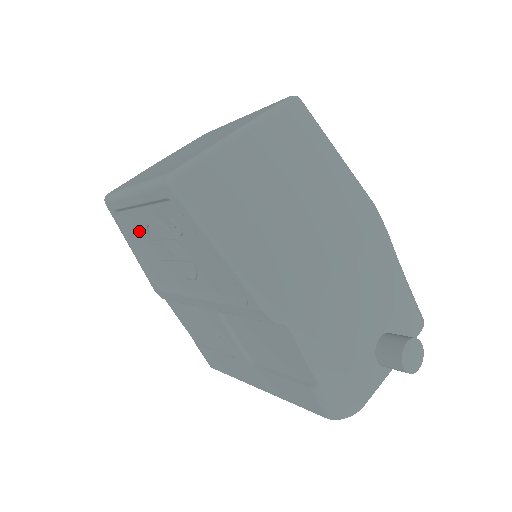
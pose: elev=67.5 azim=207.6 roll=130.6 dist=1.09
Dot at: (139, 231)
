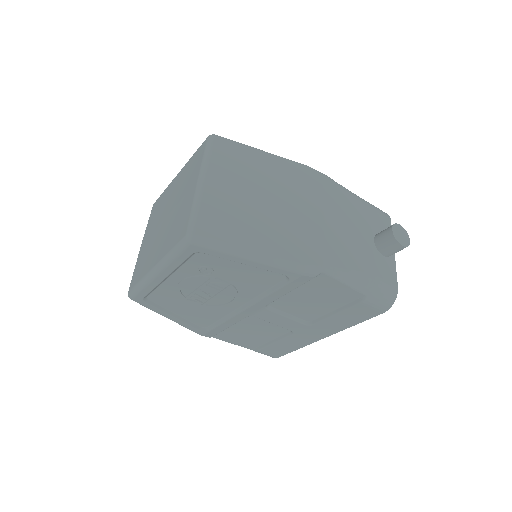
Dot at: (171, 298)
